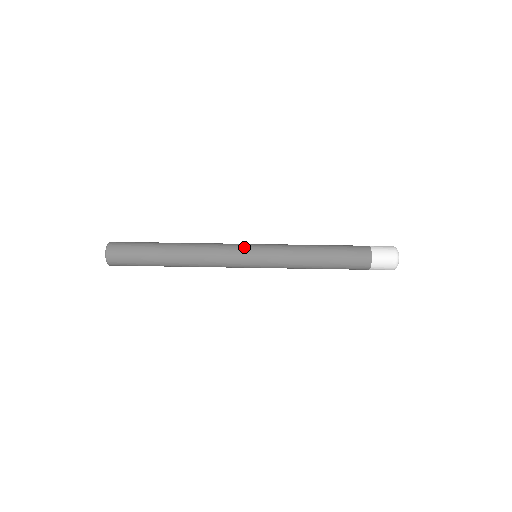
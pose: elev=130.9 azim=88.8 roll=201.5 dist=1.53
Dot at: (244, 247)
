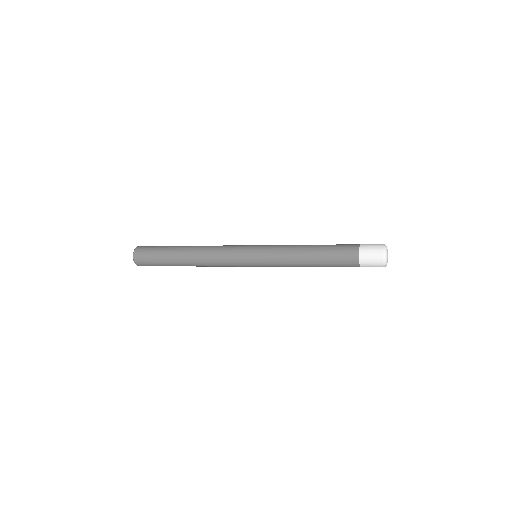
Dot at: occluded
